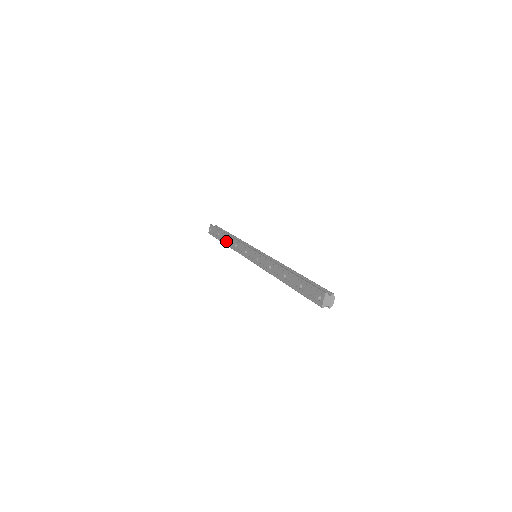
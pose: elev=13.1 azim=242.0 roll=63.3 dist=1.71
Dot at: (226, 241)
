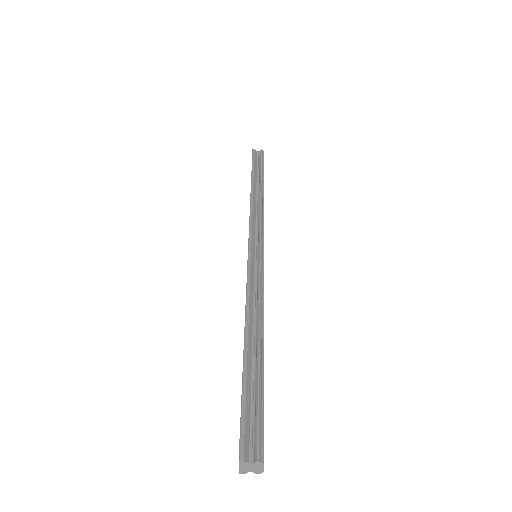
Dot at: occluded
